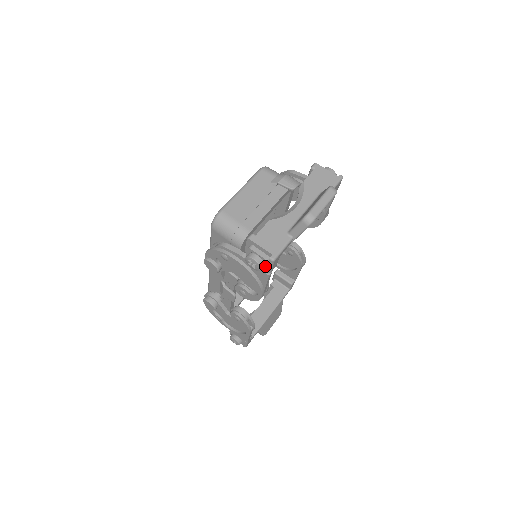
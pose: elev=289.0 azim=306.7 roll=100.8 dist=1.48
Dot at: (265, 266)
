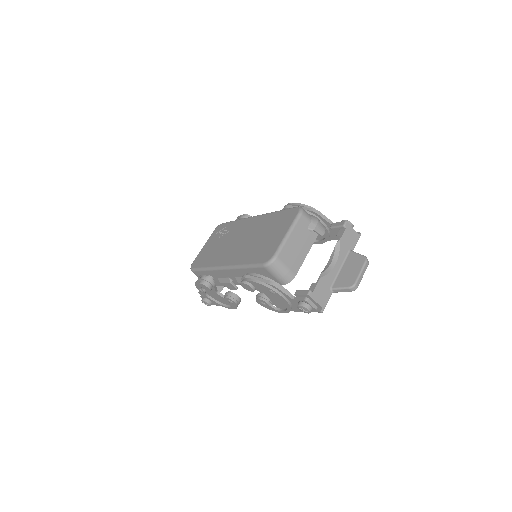
Dot at: occluded
